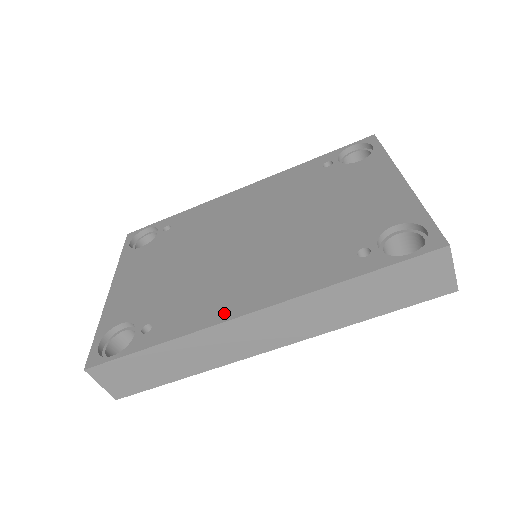
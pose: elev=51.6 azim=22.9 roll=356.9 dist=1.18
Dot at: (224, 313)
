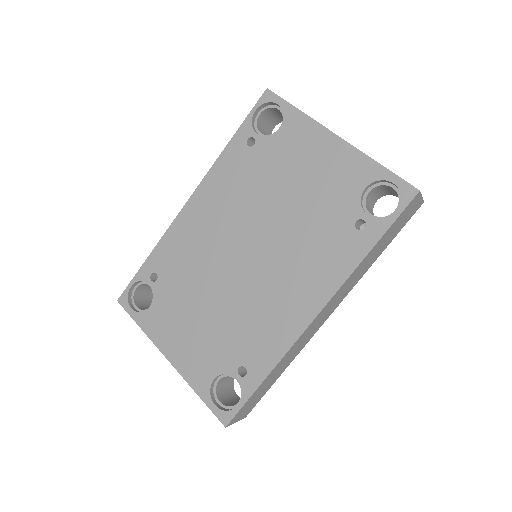
Dot at: (295, 328)
